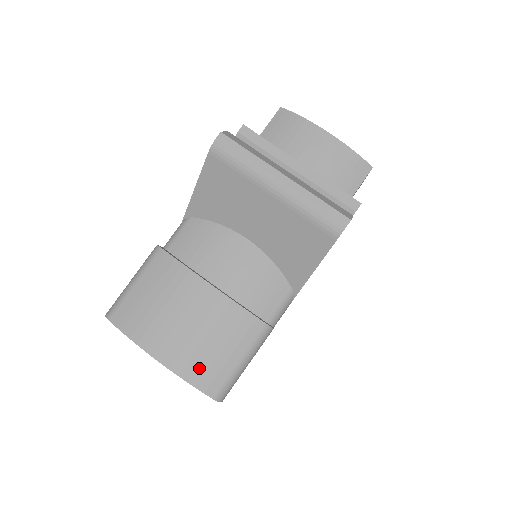
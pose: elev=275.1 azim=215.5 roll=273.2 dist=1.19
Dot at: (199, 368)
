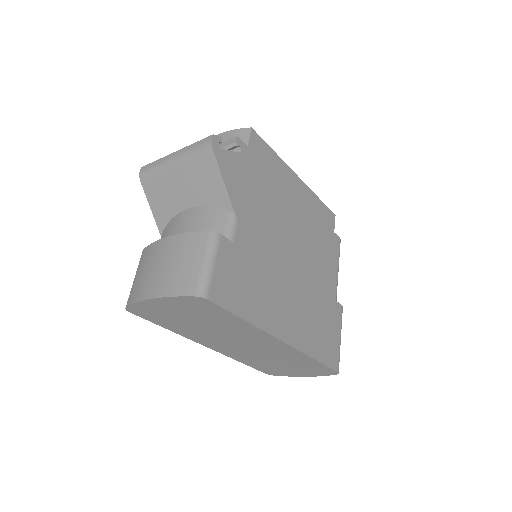
Dot at: (177, 283)
